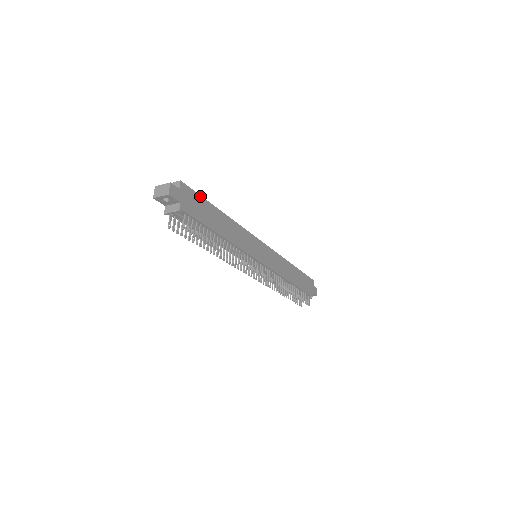
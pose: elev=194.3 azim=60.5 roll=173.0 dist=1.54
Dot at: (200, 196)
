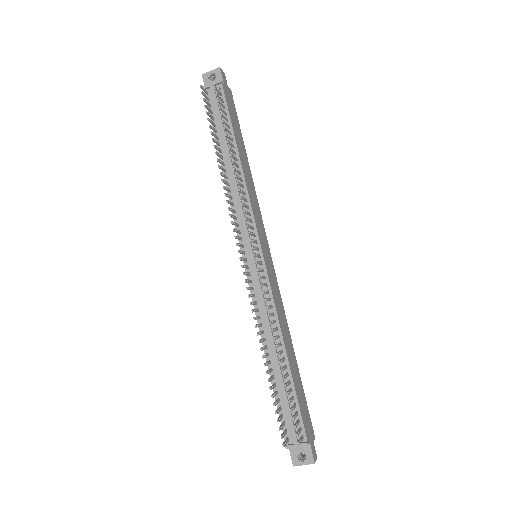
Dot at: (238, 120)
